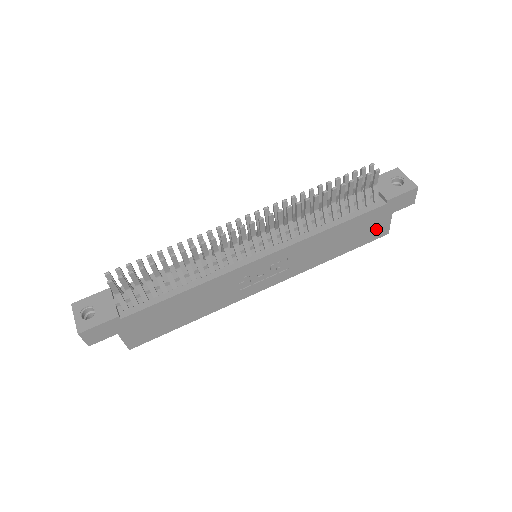
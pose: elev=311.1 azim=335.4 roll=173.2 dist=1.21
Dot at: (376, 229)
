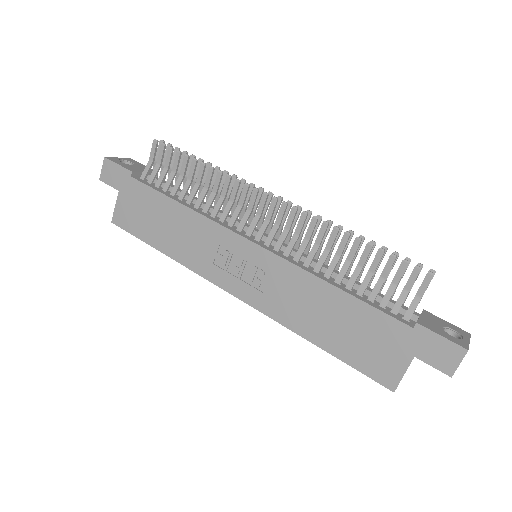
Dot at: (382, 360)
